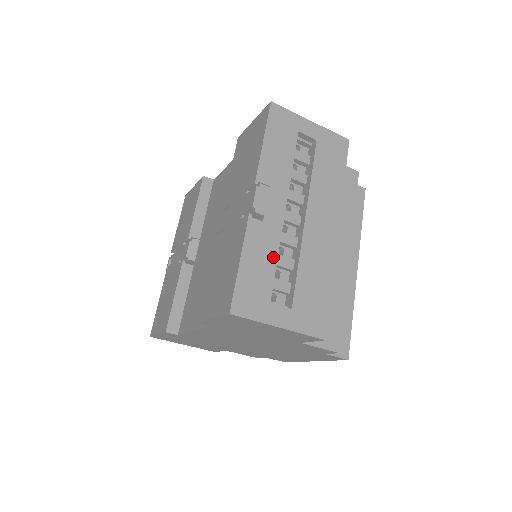
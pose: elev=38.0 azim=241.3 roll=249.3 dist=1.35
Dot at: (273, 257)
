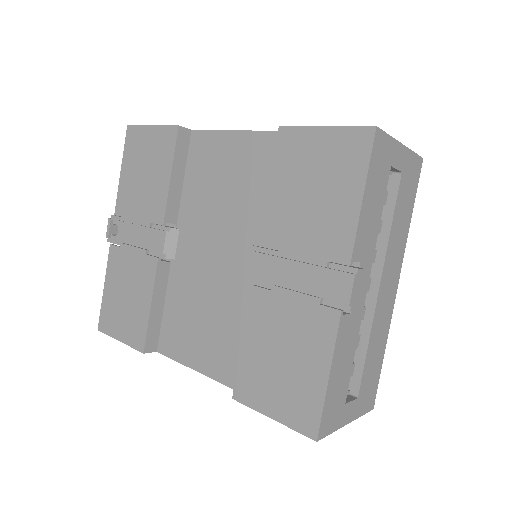
Dot at: (353, 352)
